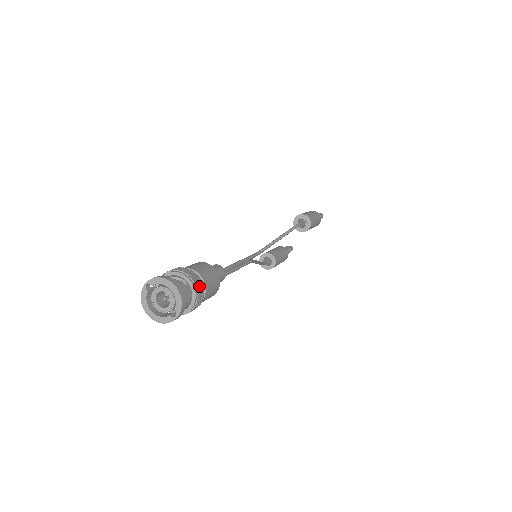
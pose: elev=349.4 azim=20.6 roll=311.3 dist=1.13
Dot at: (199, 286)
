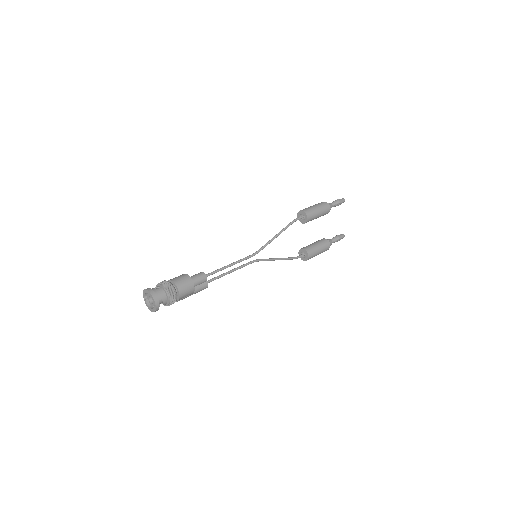
Dot at: (167, 286)
